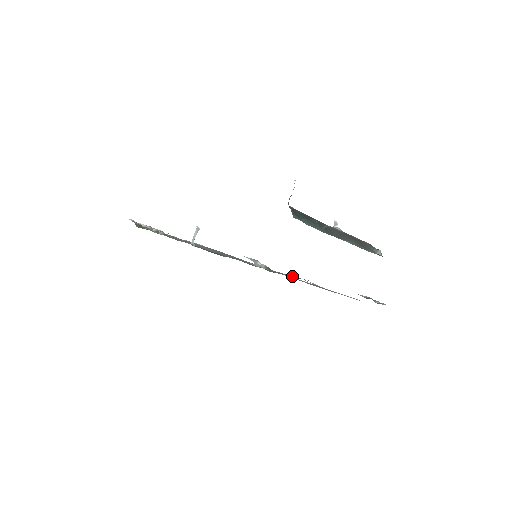
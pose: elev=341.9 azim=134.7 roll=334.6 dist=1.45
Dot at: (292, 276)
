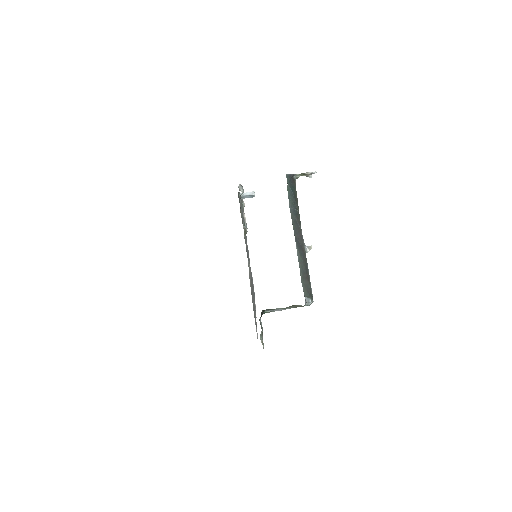
Dot at: occluded
